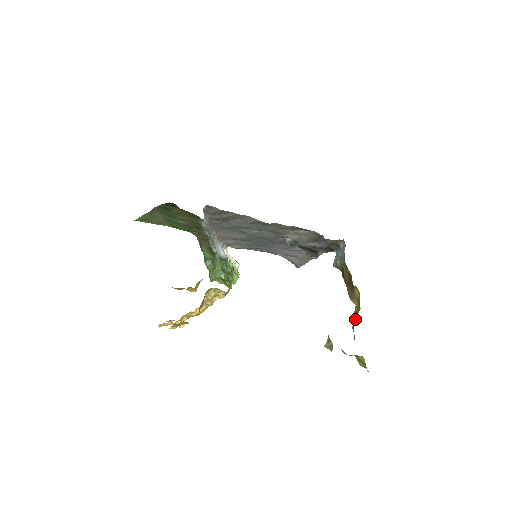
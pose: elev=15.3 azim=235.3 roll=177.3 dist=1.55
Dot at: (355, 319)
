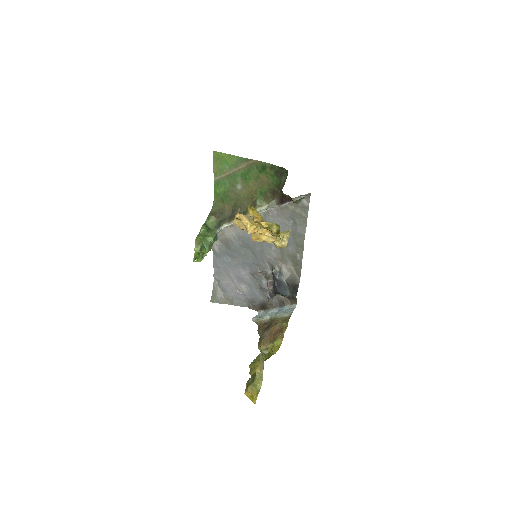
Dot at: occluded
